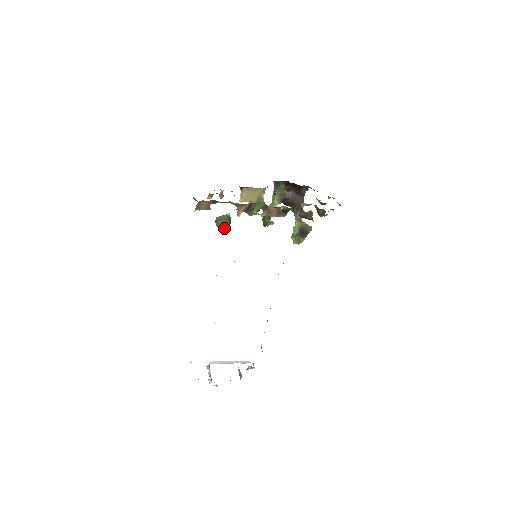
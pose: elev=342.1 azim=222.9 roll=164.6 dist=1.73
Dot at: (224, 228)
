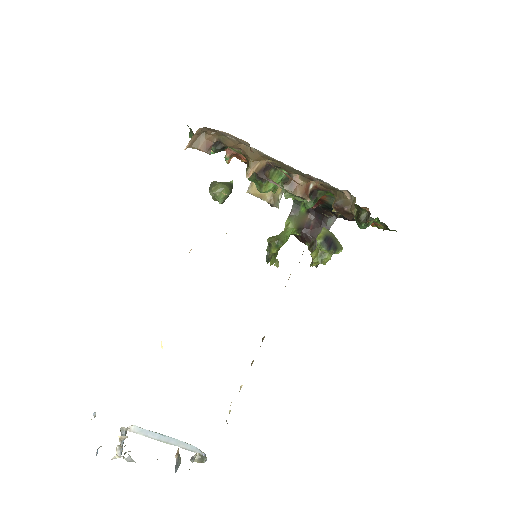
Dot at: (221, 194)
